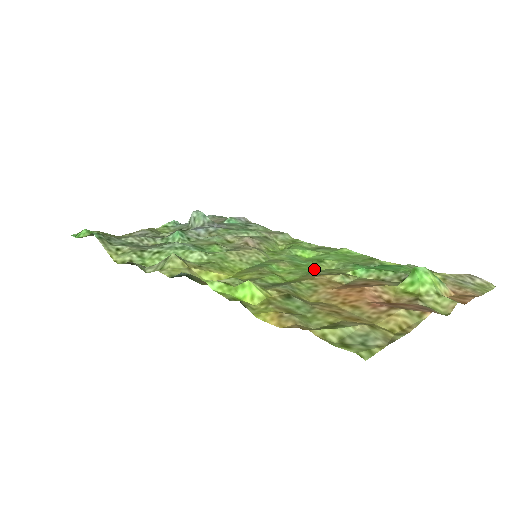
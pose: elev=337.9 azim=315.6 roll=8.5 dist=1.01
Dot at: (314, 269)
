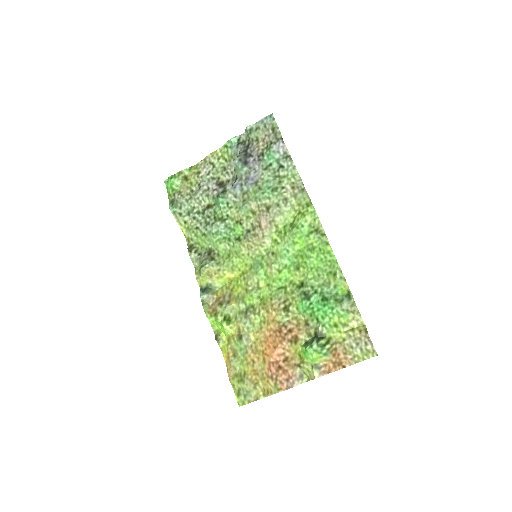
Dot at: (288, 279)
